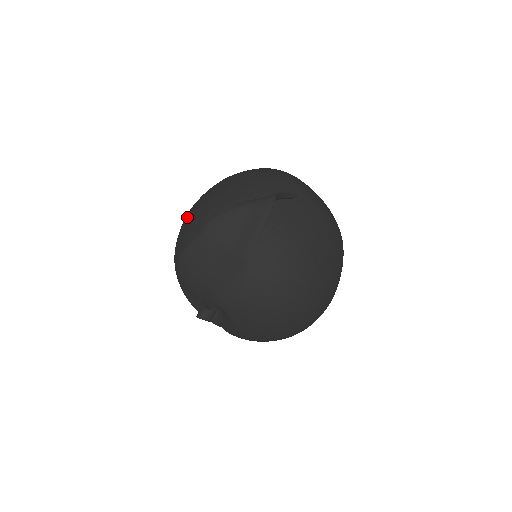
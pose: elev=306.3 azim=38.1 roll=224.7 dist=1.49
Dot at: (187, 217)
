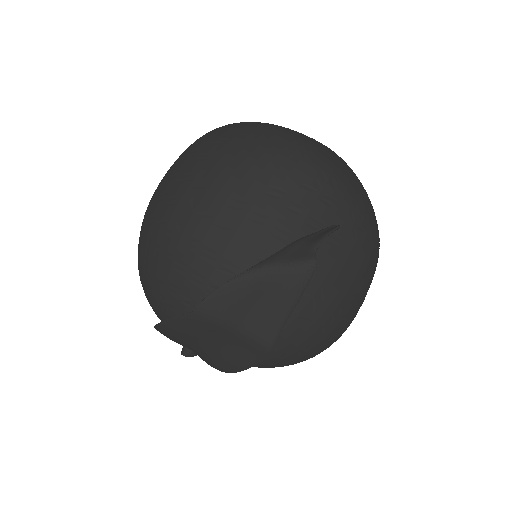
Dot at: (156, 230)
